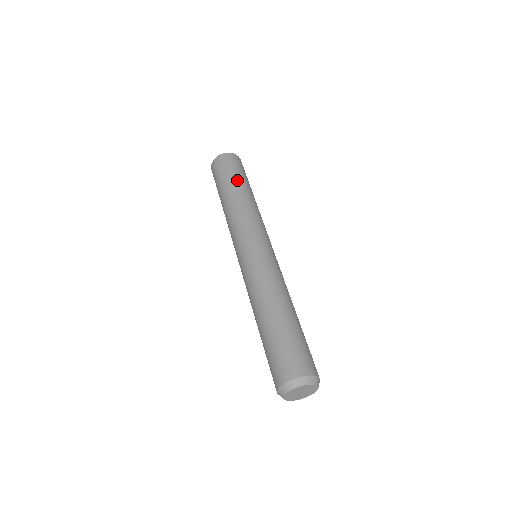
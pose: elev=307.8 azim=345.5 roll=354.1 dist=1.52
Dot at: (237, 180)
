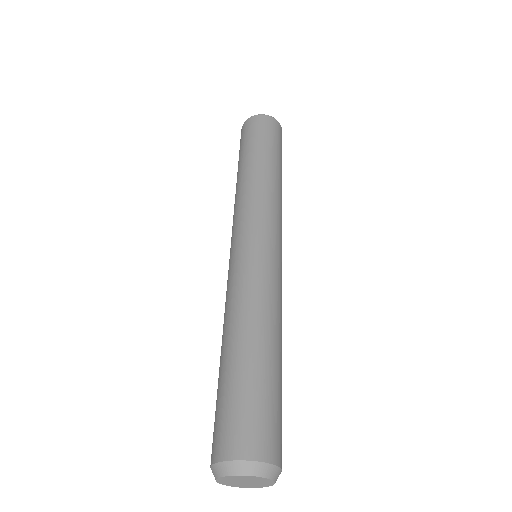
Dot at: (252, 151)
